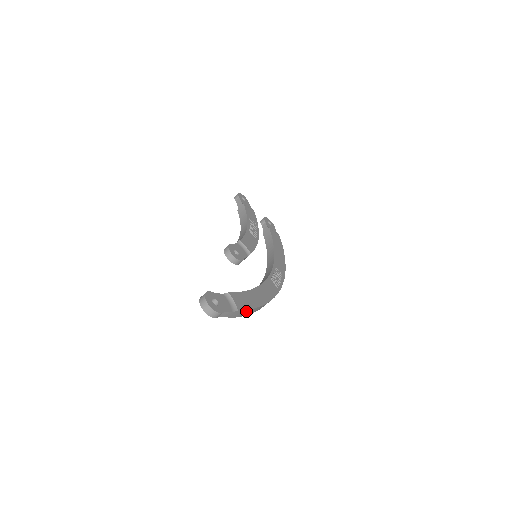
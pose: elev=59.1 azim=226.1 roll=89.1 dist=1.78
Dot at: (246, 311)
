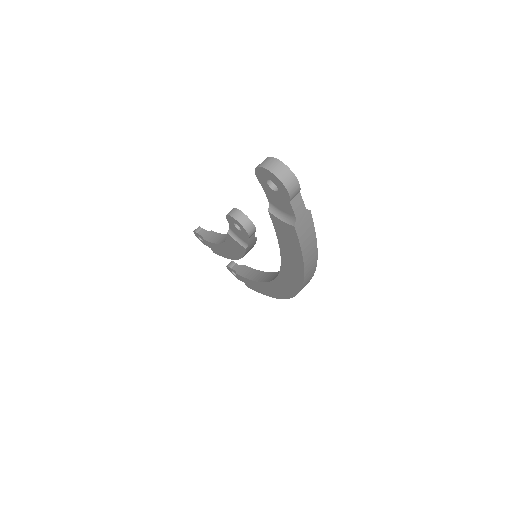
Dot at: (310, 234)
